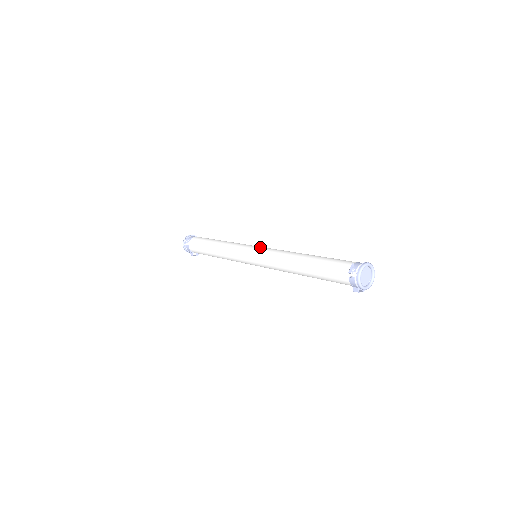
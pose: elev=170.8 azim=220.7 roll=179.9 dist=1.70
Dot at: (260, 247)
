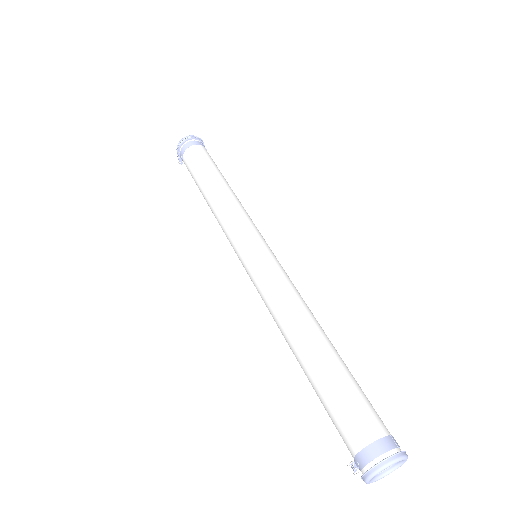
Dot at: (249, 263)
